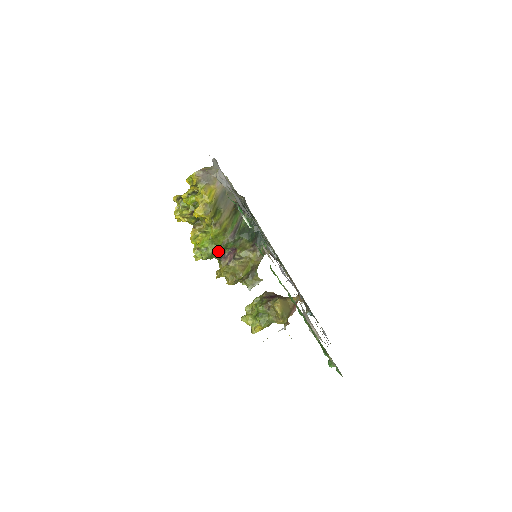
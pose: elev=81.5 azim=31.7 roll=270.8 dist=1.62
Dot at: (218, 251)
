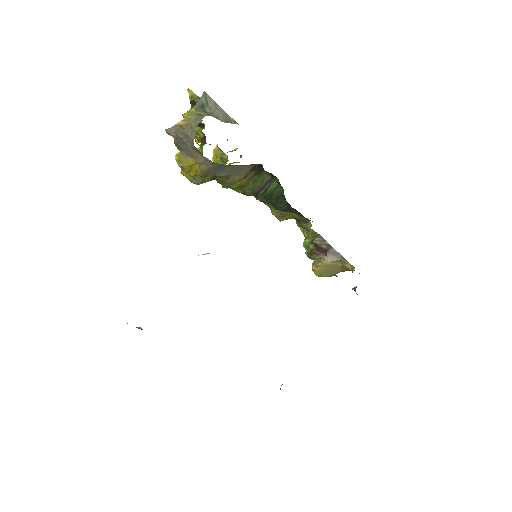
Dot at: occluded
